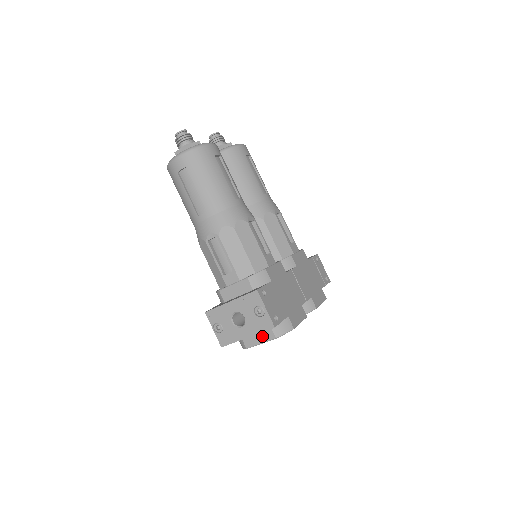
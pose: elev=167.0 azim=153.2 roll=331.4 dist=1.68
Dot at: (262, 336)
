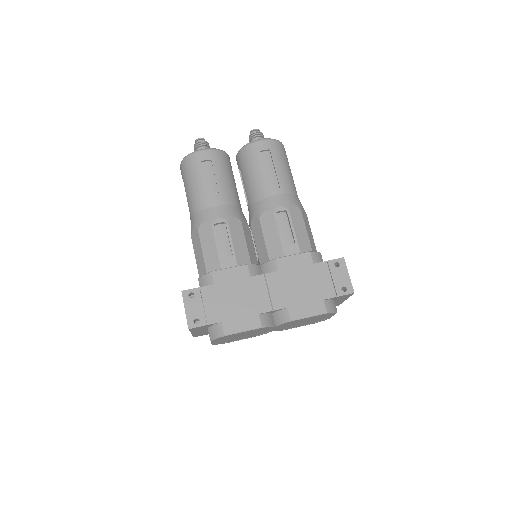
Dot at: occluded
